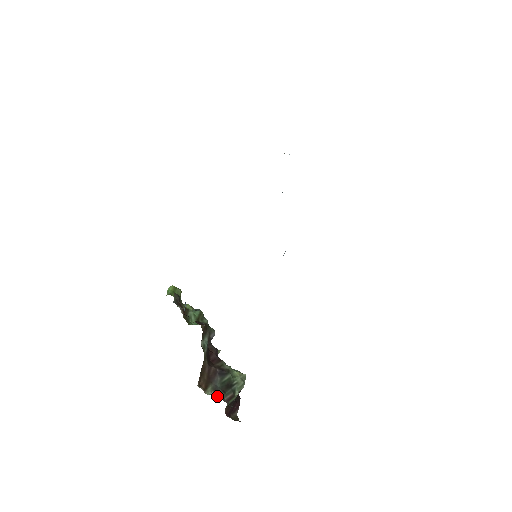
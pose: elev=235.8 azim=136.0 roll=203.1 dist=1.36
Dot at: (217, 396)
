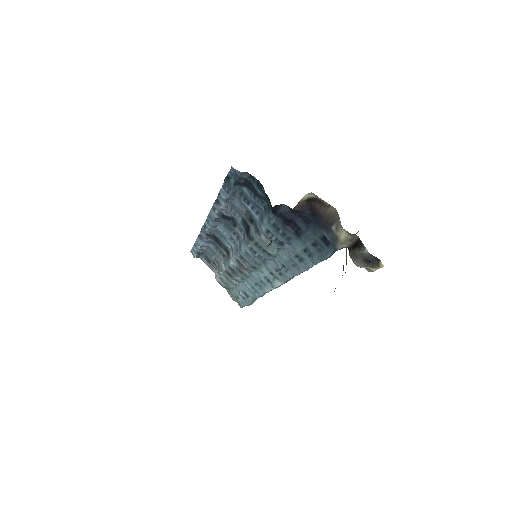
Dot at: (335, 219)
